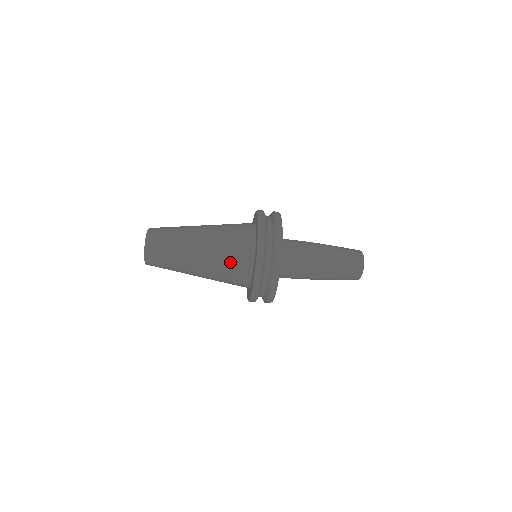
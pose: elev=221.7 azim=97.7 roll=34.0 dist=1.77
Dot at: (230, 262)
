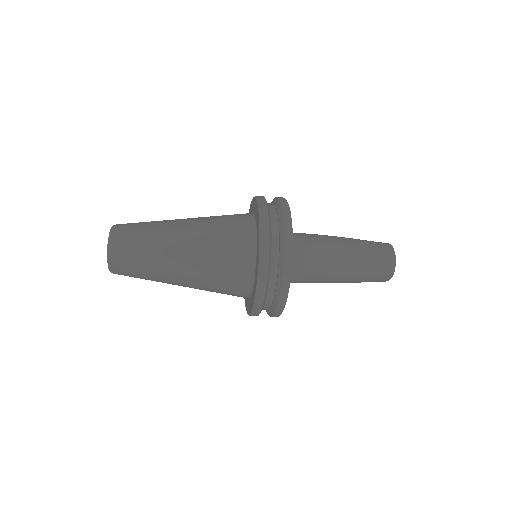
Dot at: occluded
